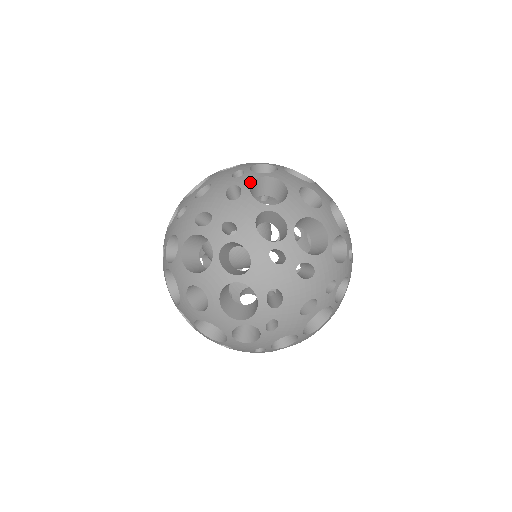
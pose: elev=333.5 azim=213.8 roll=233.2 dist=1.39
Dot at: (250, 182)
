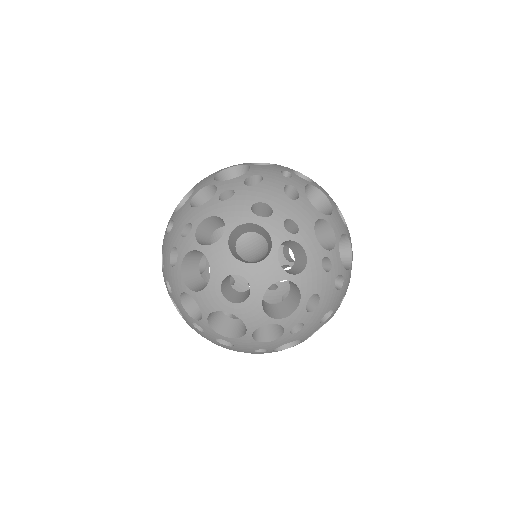
Dot at: (303, 186)
